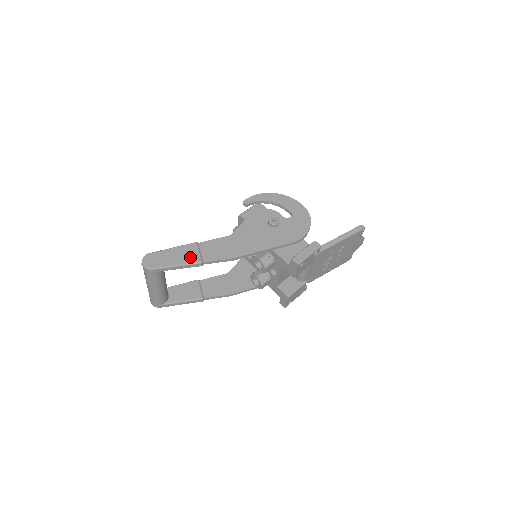
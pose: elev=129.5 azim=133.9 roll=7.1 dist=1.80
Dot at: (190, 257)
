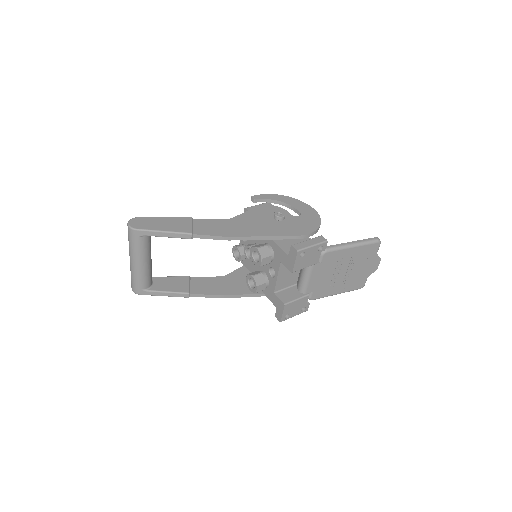
Dot at: (180, 227)
